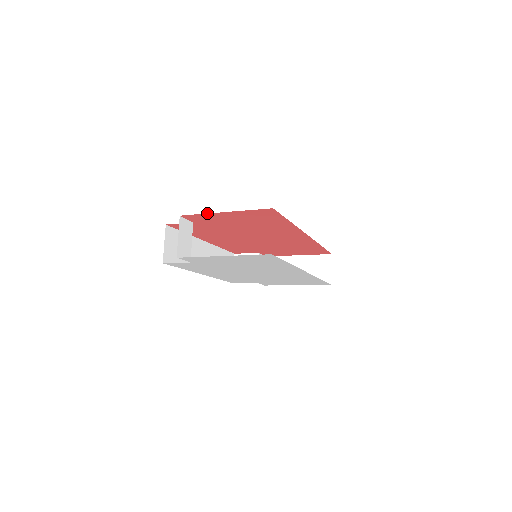
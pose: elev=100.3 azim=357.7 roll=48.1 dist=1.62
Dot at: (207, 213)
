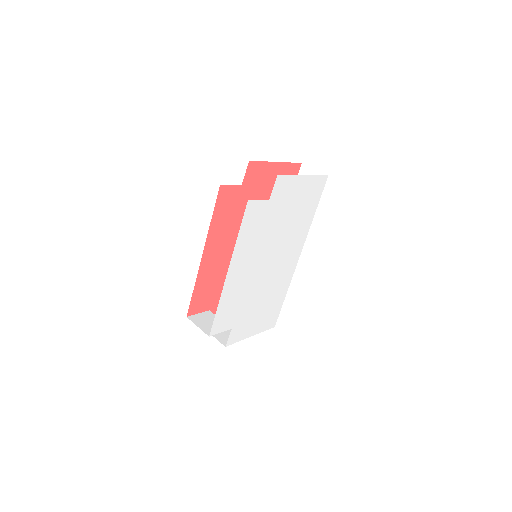
Dot at: (267, 161)
